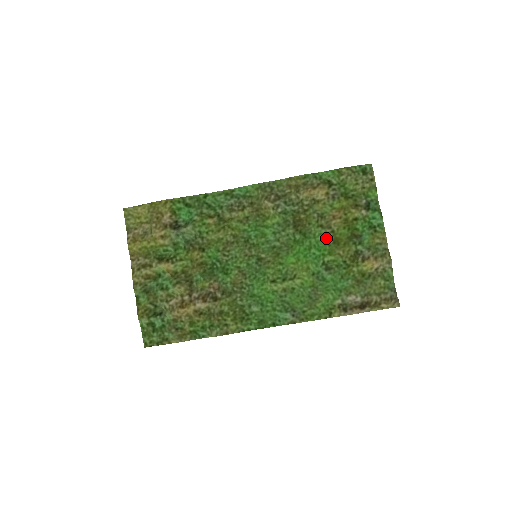
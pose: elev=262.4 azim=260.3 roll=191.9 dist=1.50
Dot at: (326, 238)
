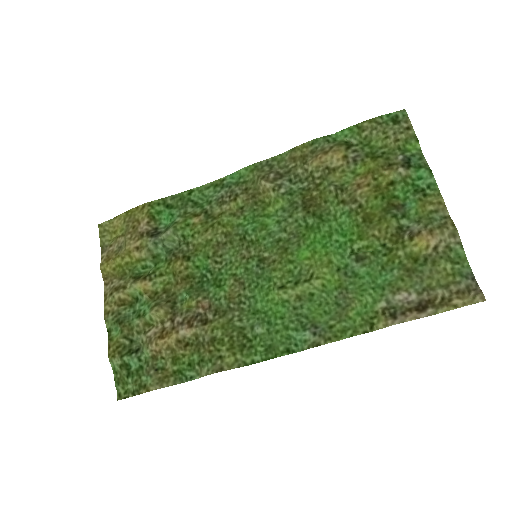
Dot at: (352, 217)
